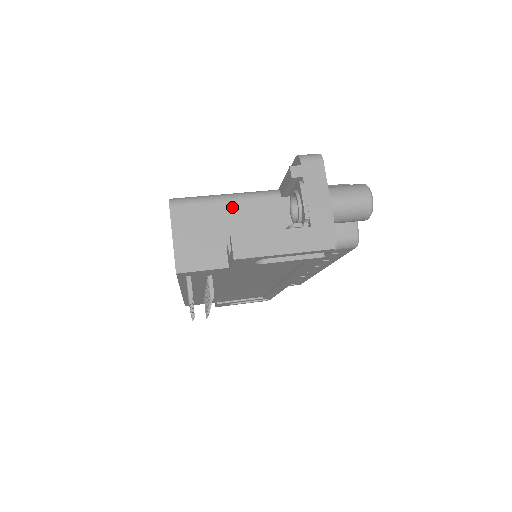
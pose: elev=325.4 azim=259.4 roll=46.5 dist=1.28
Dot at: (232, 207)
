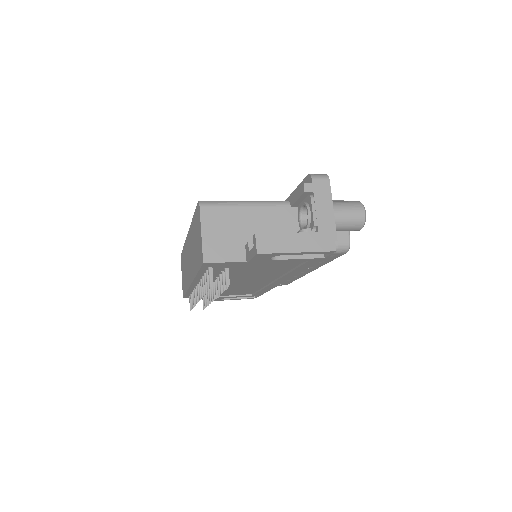
Dot at: (251, 212)
